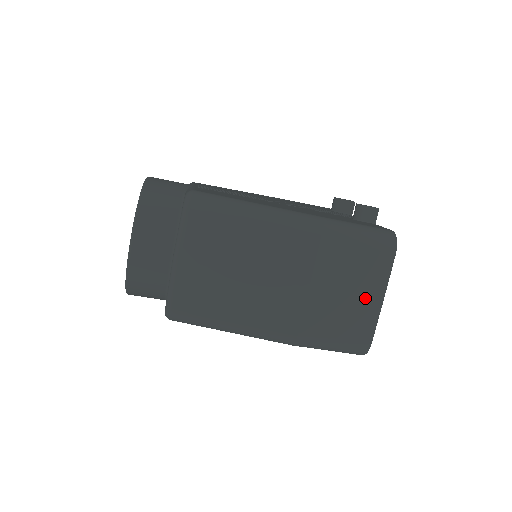
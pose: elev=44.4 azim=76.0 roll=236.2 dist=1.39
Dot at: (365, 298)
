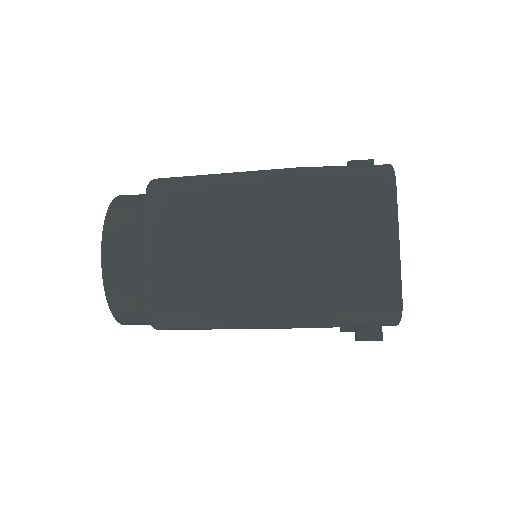
Dot at: (375, 244)
